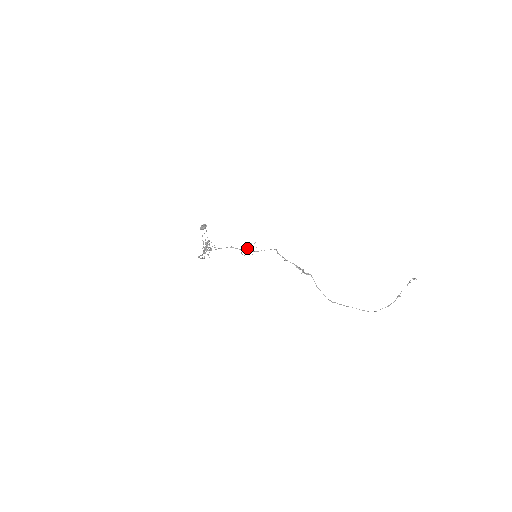
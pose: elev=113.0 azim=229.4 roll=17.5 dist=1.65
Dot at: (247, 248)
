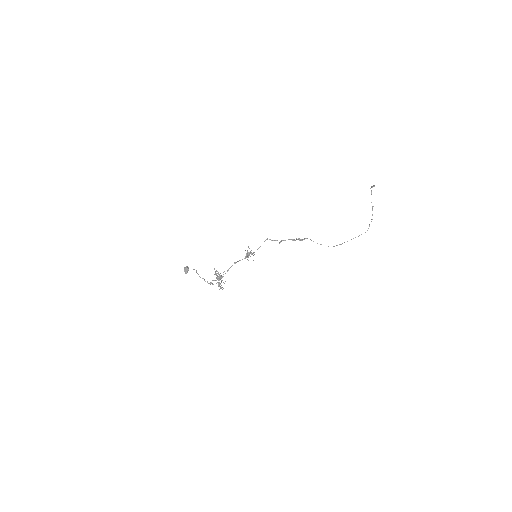
Dot at: (249, 254)
